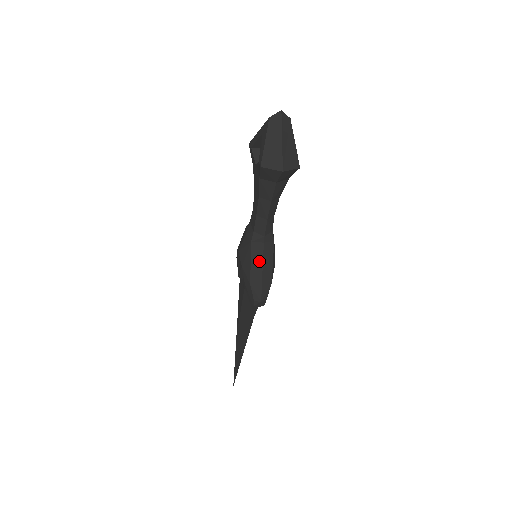
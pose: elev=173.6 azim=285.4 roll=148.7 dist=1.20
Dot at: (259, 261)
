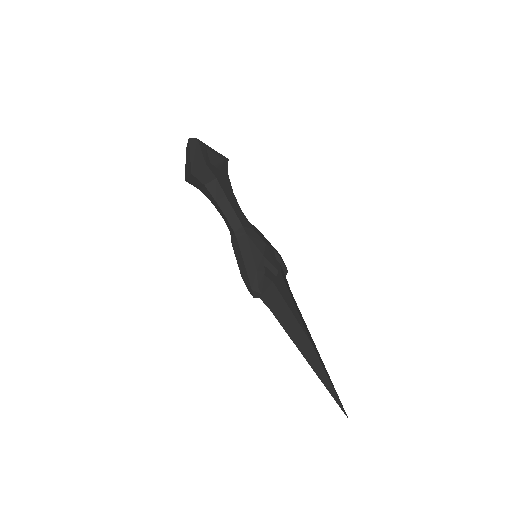
Dot at: (239, 255)
